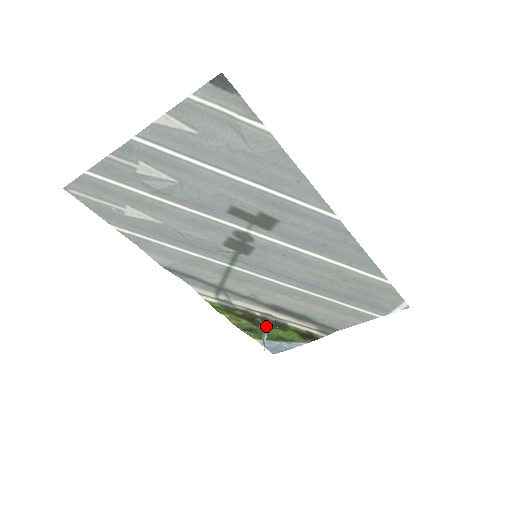
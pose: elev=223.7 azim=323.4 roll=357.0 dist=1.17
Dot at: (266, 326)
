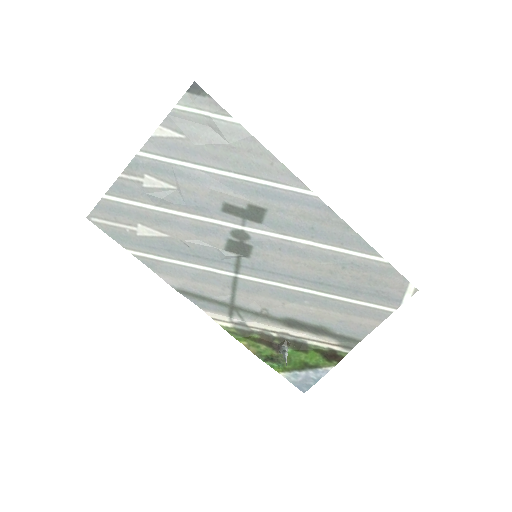
Dot at: (285, 347)
